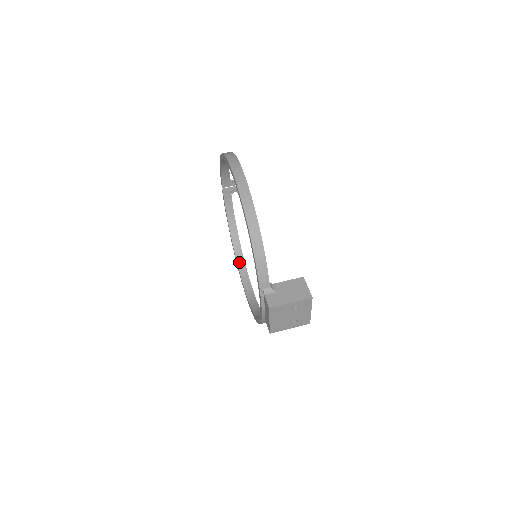
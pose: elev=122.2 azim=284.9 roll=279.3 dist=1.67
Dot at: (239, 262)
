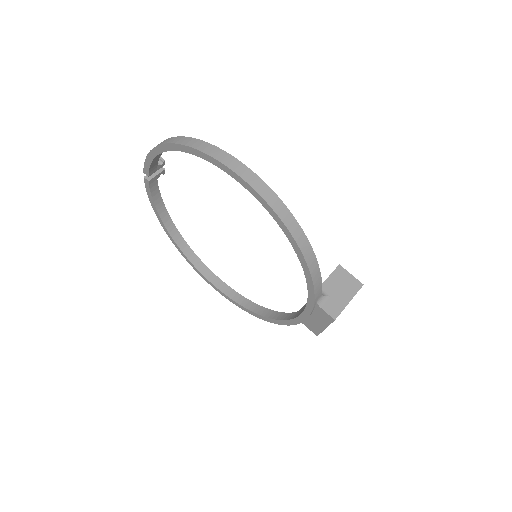
Dot at: (188, 255)
